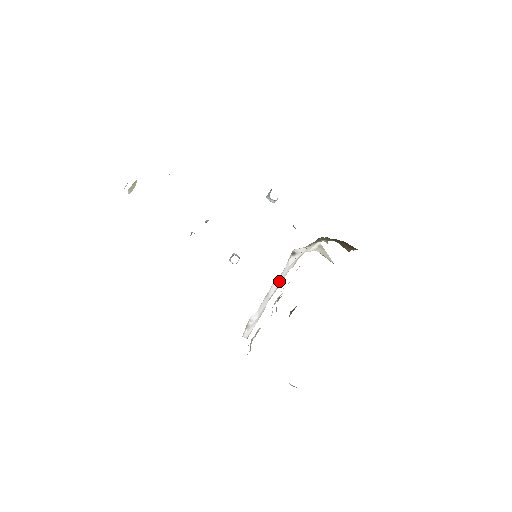
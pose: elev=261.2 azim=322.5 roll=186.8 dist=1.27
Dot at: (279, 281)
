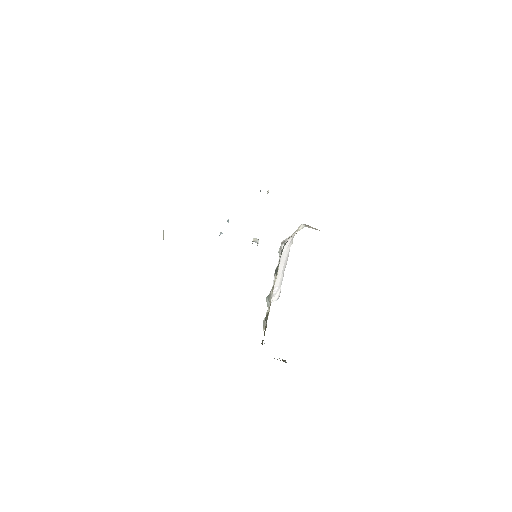
Dot at: (283, 260)
